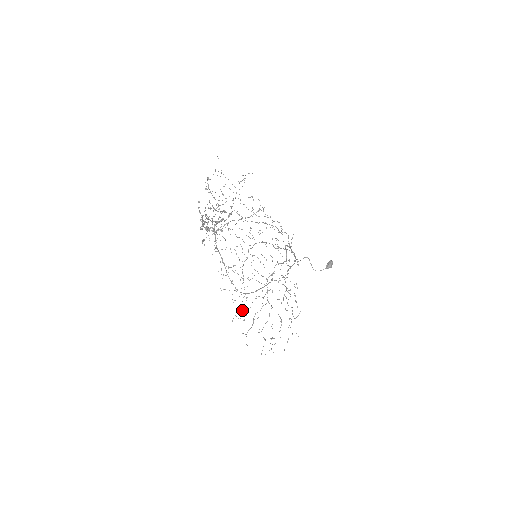
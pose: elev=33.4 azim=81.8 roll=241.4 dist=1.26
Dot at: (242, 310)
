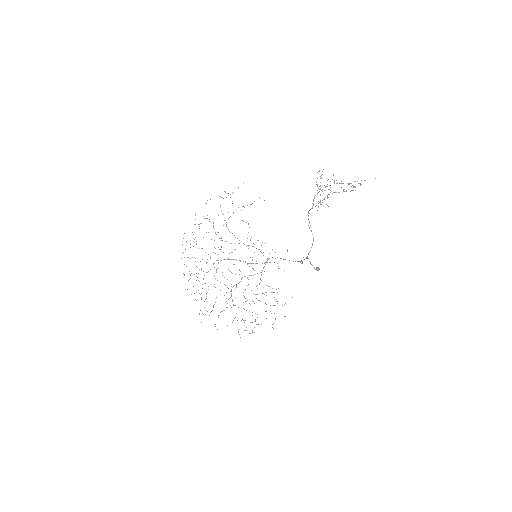
Dot at: occluded
